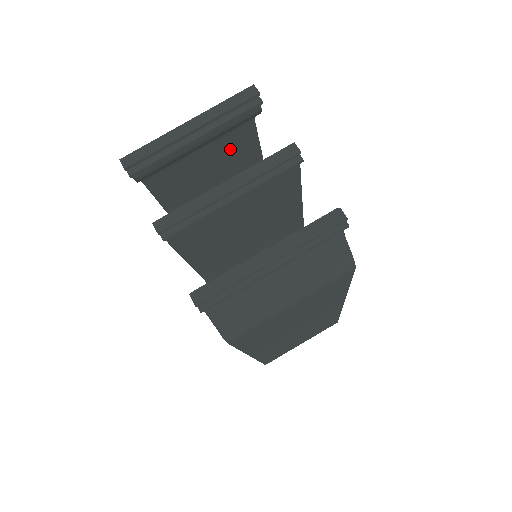
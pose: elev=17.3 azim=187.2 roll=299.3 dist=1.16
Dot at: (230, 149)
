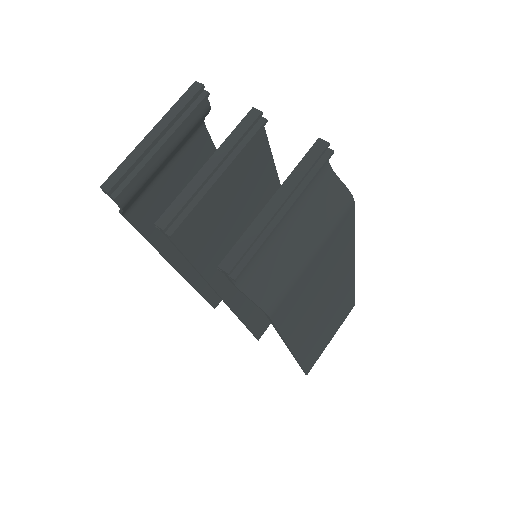
Dot at: (193, 163)
